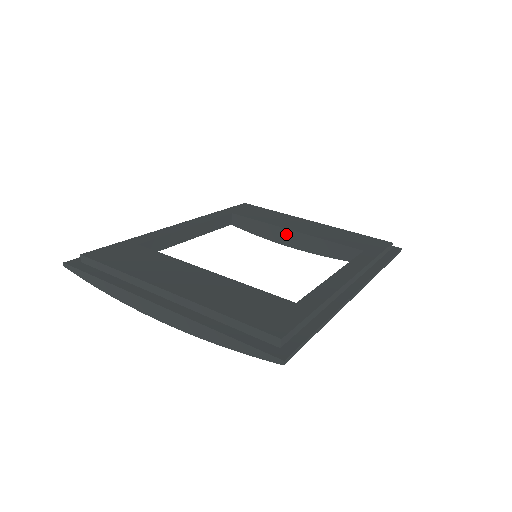
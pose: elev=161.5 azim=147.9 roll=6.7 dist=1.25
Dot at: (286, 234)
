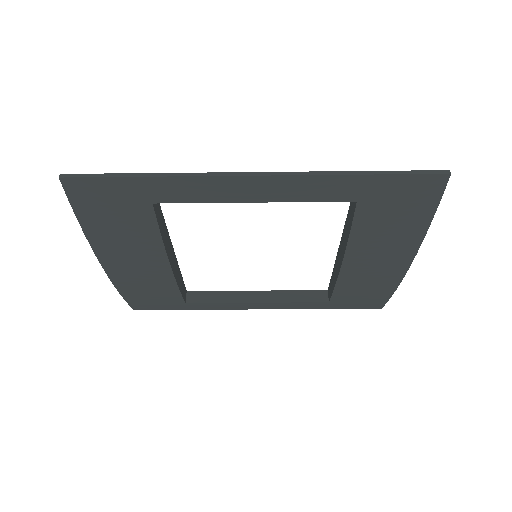
Dot at: (338, 258)
